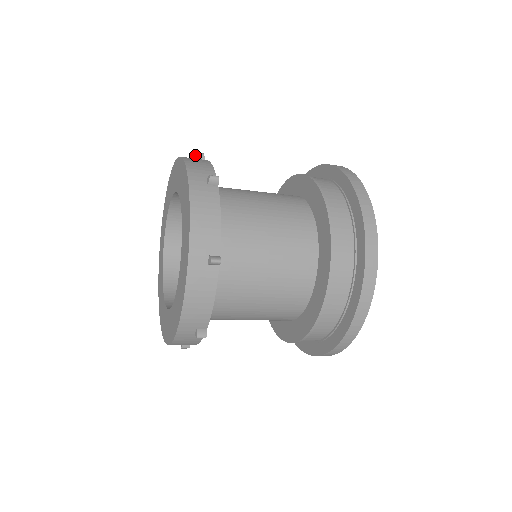
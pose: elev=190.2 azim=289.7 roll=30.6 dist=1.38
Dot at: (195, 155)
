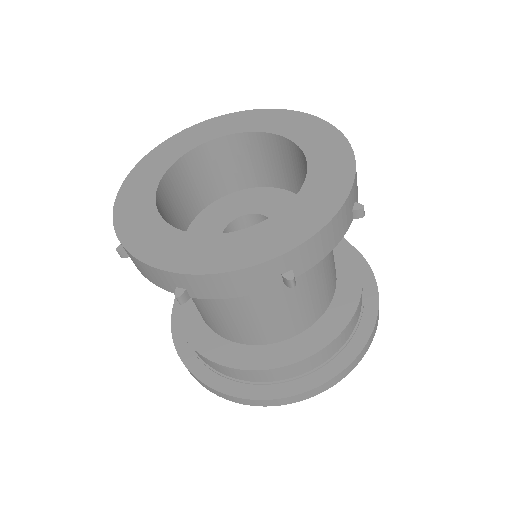
Dot at: occluded
